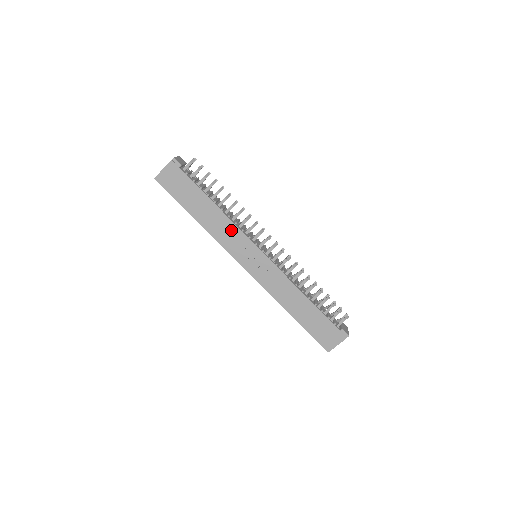
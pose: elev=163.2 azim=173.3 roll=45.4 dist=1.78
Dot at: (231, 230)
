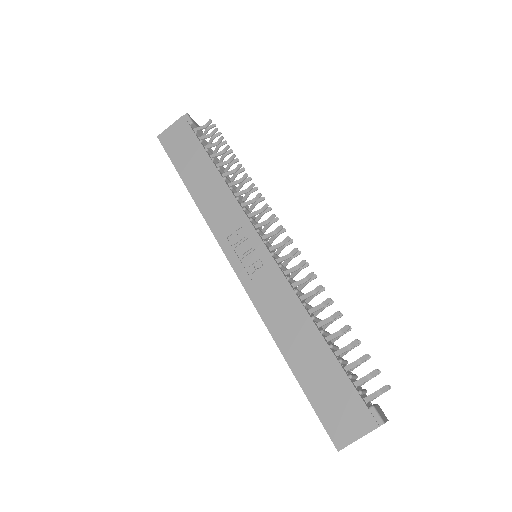
Dot at: (228, 206)
